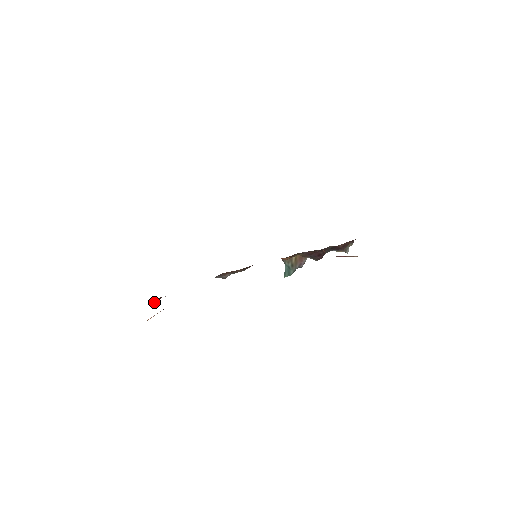
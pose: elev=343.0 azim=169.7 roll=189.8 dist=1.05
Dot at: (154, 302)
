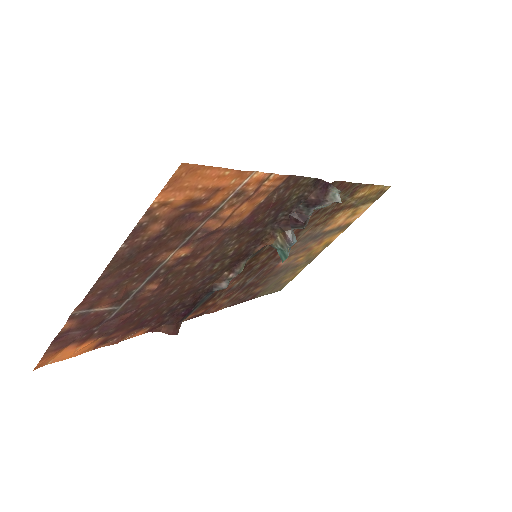
Dot at: (168, 331)
